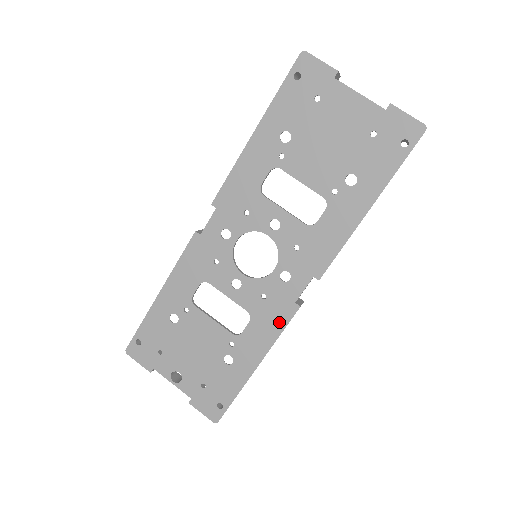
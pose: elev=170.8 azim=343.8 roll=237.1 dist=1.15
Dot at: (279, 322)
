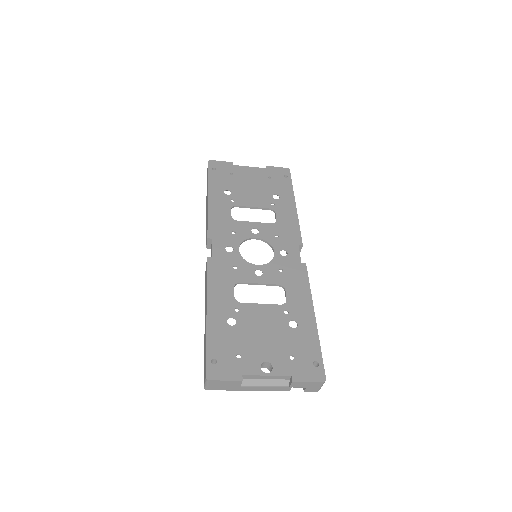
Dot at: (302, 279)
